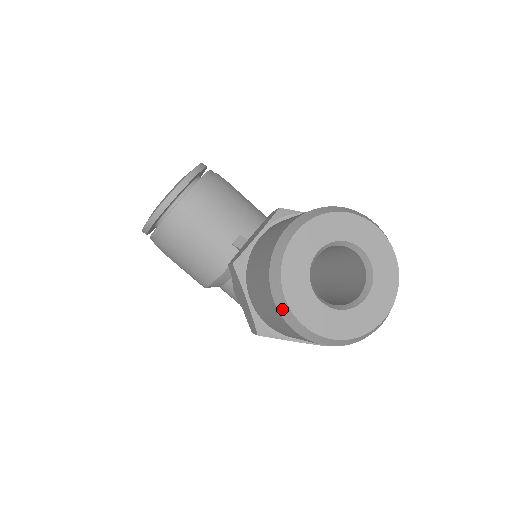
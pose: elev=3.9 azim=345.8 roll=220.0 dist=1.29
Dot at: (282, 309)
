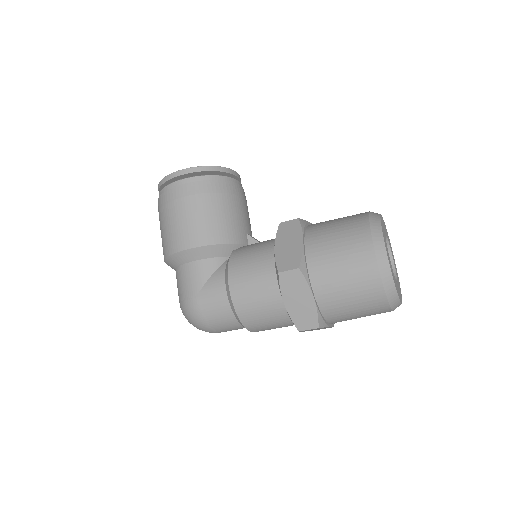
Dot at: (376, 235)
